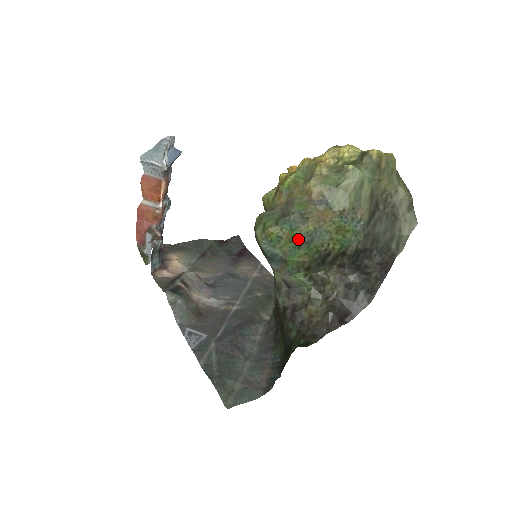
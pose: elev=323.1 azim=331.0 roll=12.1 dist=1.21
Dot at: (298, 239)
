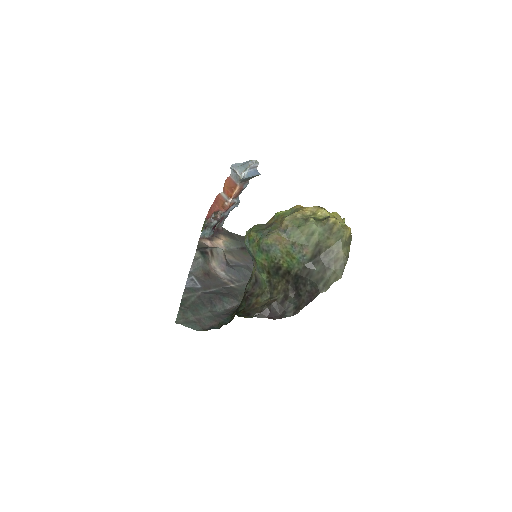
Dot at: (260, 245)
